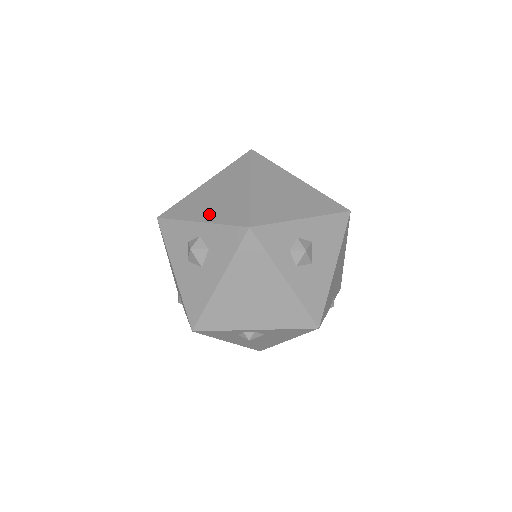
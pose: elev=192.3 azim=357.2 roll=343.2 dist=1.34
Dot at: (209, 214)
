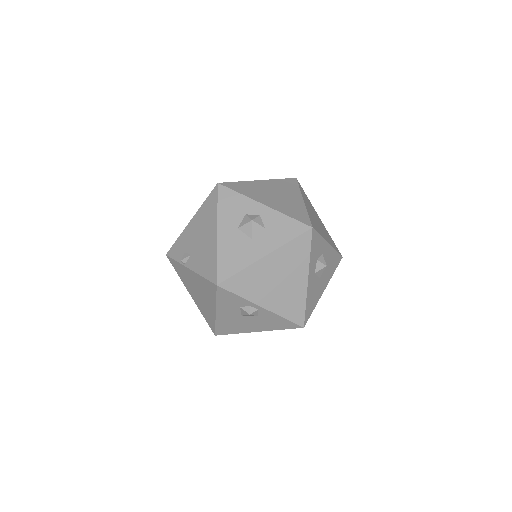
Dot at: (272, 203)
